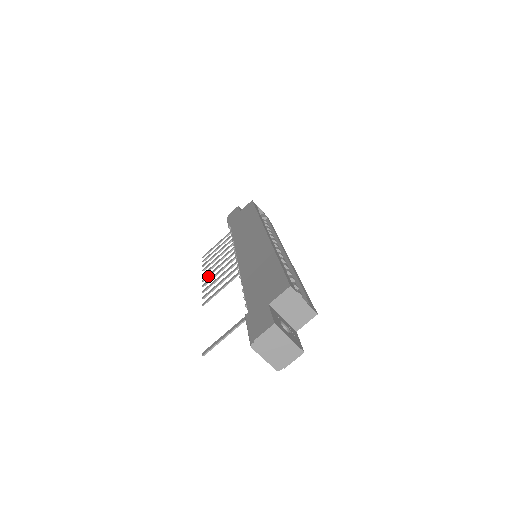
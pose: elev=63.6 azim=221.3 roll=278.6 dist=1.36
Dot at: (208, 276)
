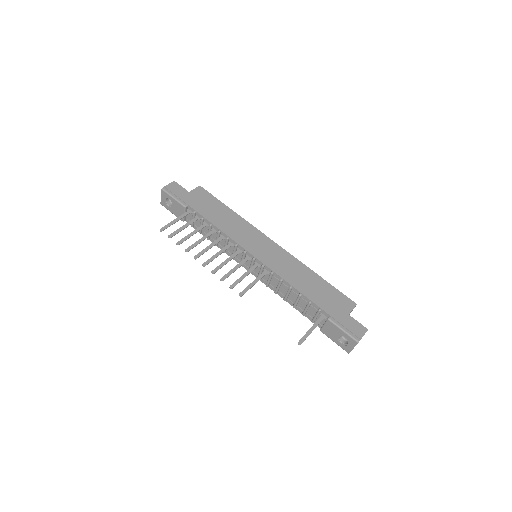
Dot at: (209, 262)
